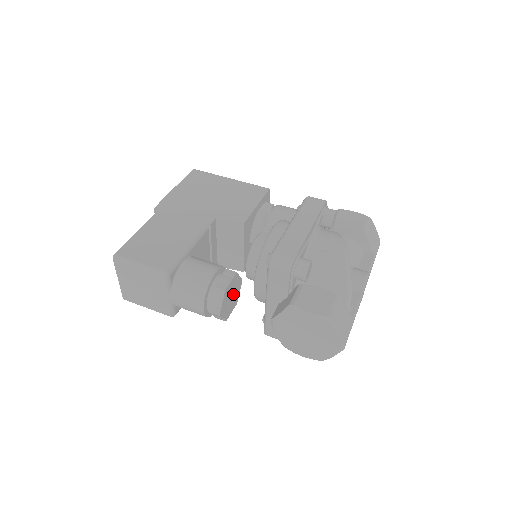
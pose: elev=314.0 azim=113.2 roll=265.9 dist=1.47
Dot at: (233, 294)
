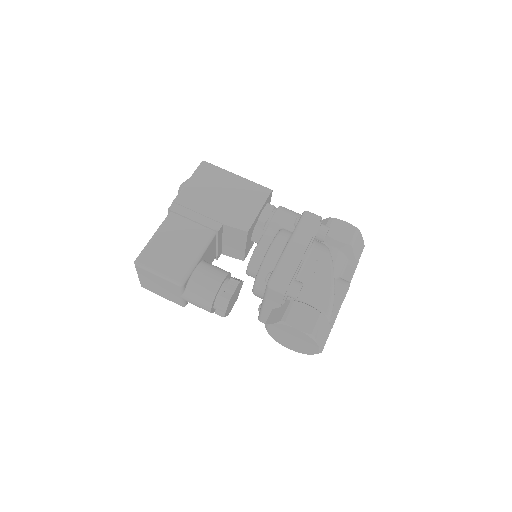
Dot at: (235, 296)
